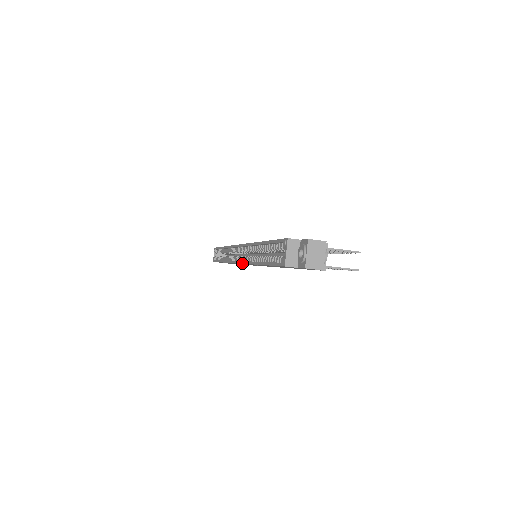
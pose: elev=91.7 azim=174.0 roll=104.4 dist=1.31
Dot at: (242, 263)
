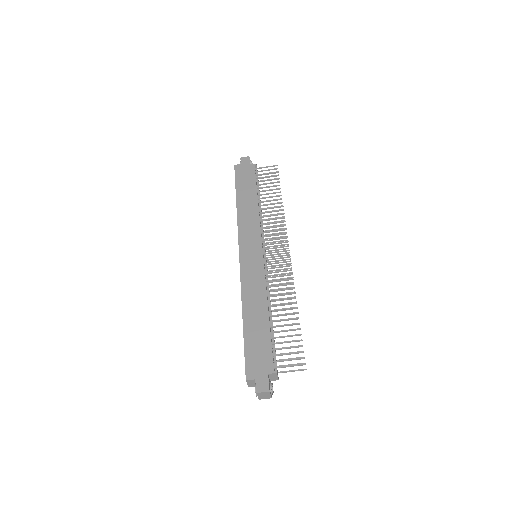
Dot at: occluded
